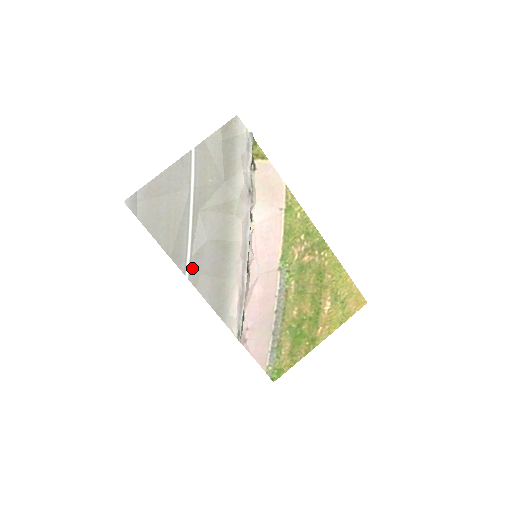
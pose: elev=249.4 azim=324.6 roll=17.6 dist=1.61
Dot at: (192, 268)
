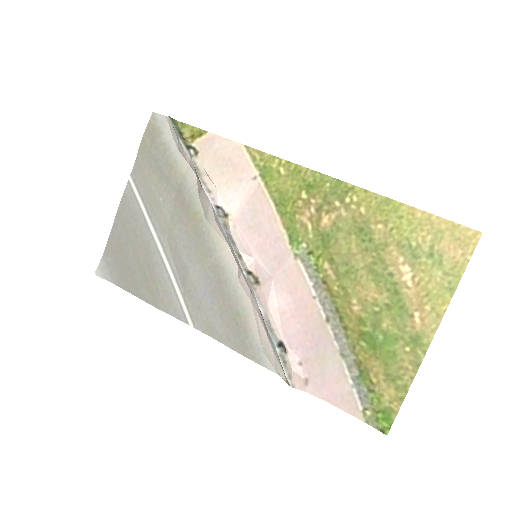
Dot at: (192, 312)
